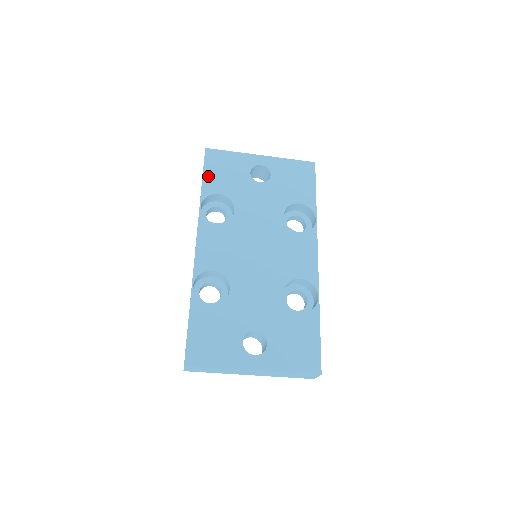
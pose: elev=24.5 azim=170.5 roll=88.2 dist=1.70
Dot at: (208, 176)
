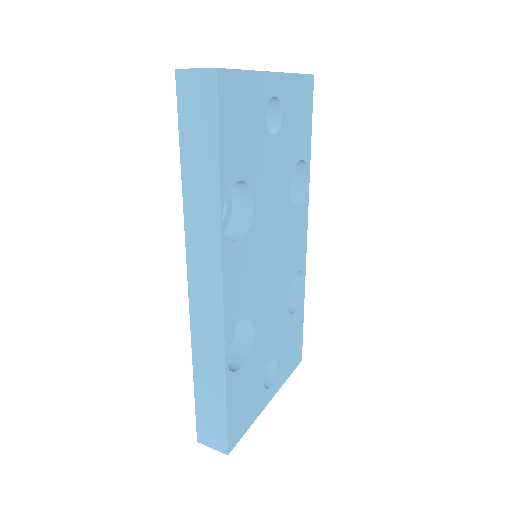
Dot at: (225, 145)
